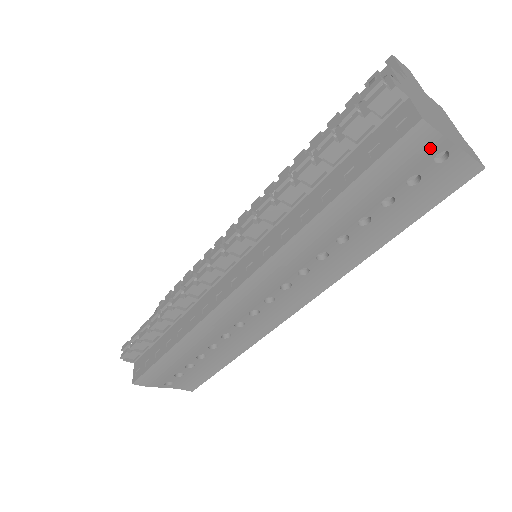
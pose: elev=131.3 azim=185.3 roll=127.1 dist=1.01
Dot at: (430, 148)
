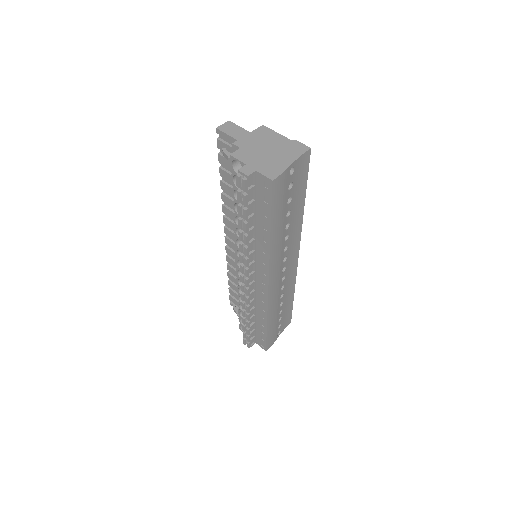
Dot at: (285, 178)
